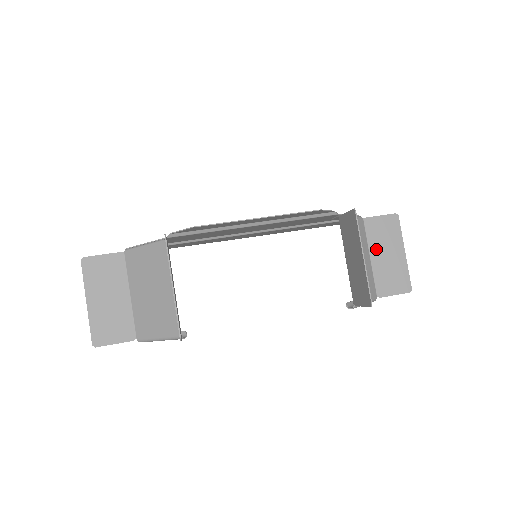
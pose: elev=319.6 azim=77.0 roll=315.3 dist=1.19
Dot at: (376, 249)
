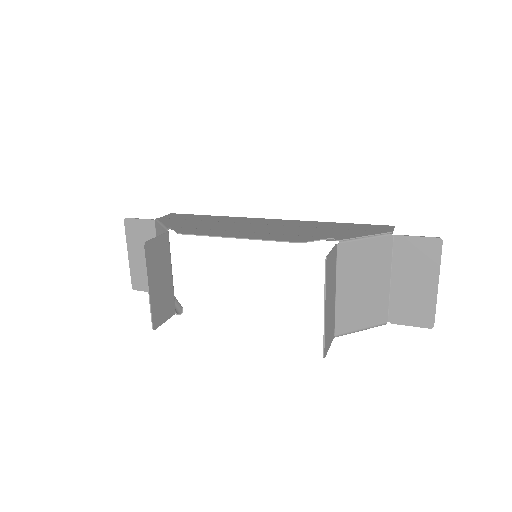
Dot at: (401, 273)
